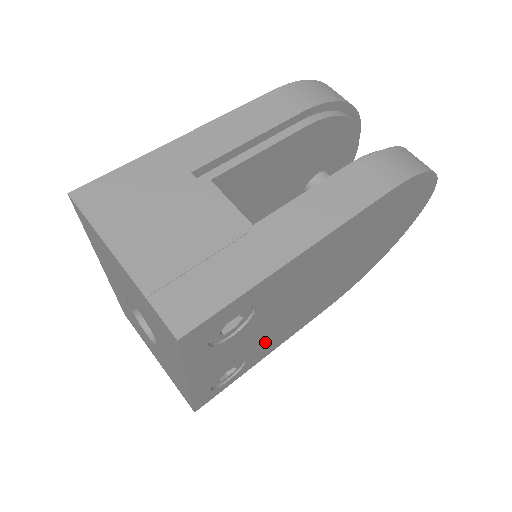
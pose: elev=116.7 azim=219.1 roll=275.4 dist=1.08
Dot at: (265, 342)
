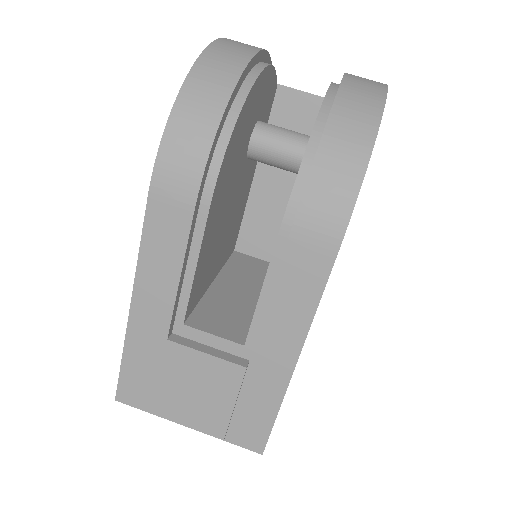
Dot at: occluded
